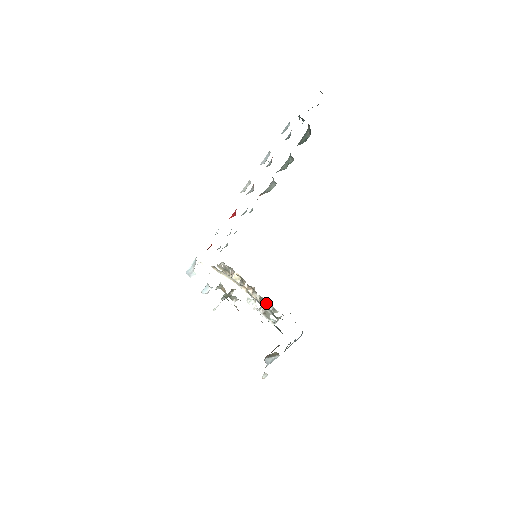
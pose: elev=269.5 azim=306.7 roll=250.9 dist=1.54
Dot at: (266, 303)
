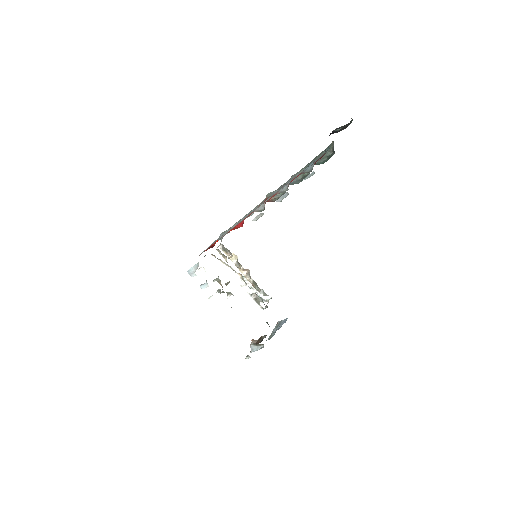
Dot at: (258, 288)
